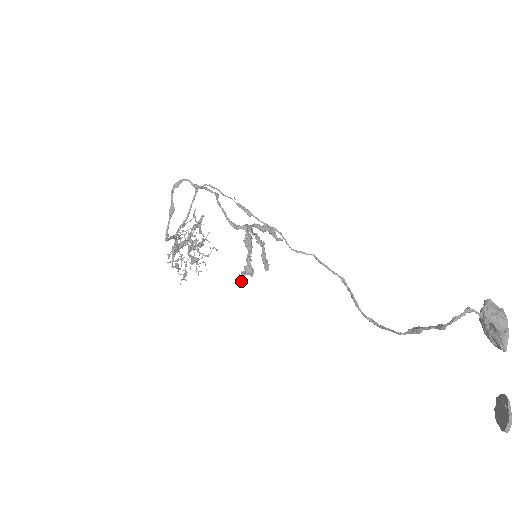
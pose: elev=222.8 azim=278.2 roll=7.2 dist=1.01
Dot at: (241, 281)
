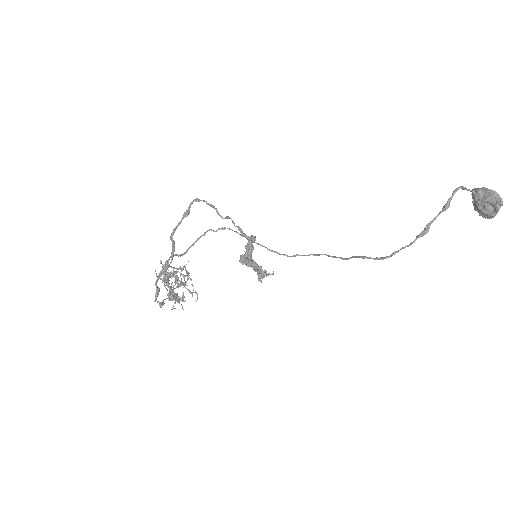
Dot at: (242, 260)
